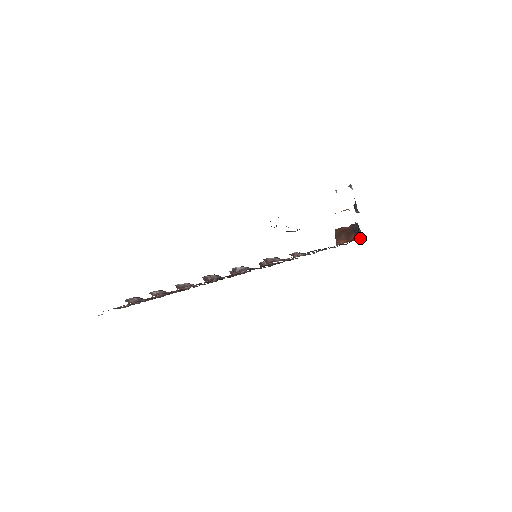
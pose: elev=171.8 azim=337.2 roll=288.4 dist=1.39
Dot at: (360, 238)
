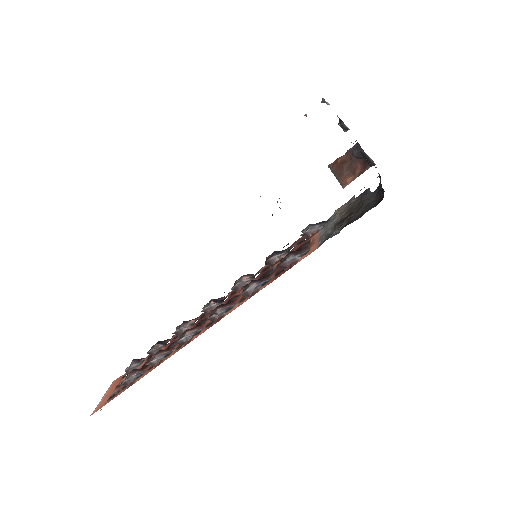
Dot at: (371, 166)
